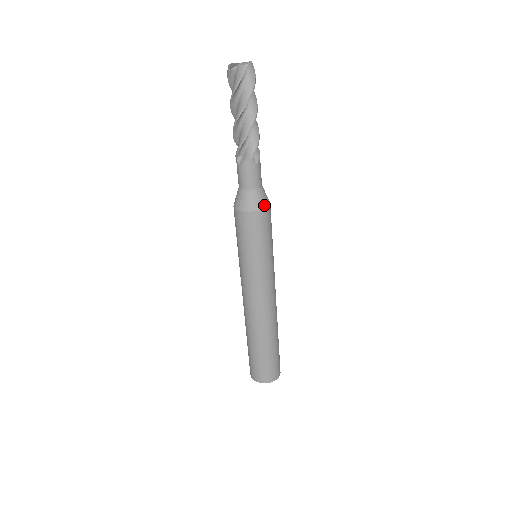
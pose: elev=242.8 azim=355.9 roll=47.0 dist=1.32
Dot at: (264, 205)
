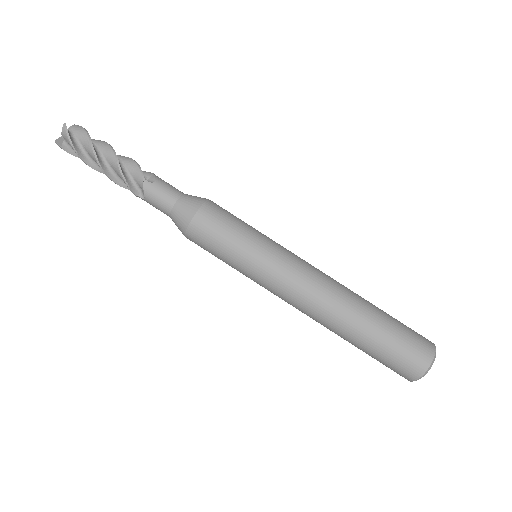
Dot at: (198, 204)
